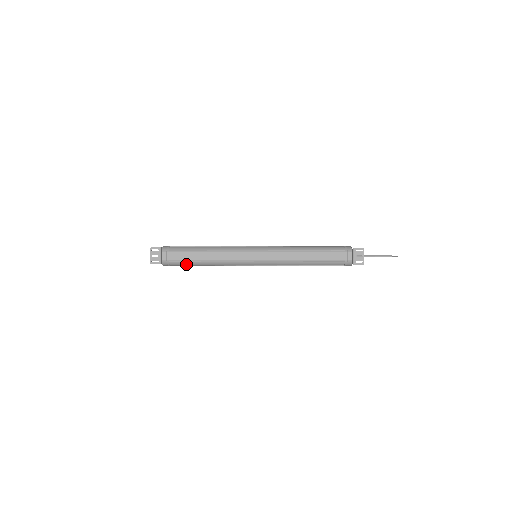
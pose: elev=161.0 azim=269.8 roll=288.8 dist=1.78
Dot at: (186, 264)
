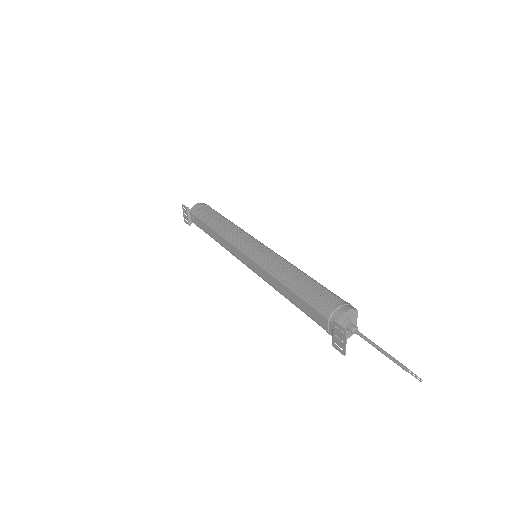
Dot at: occluded
